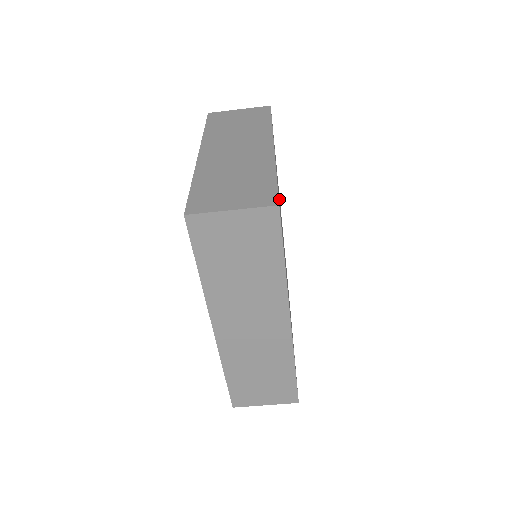
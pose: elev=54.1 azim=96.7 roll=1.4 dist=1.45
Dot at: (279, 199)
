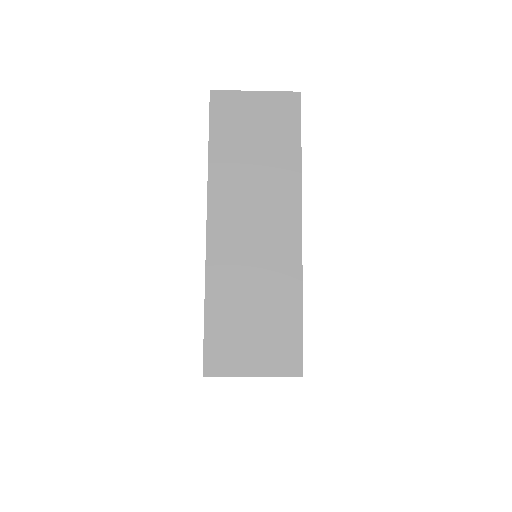
Dot at: occluded
